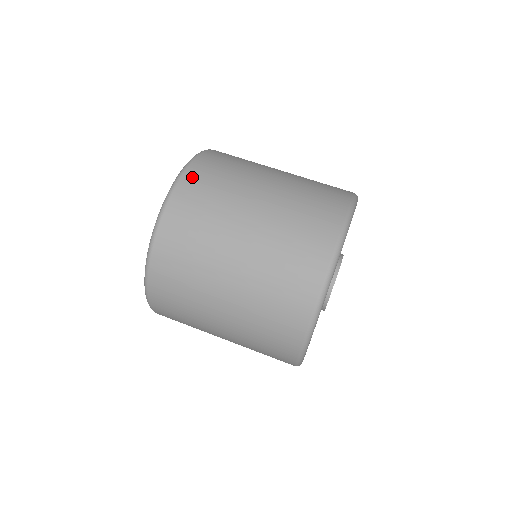
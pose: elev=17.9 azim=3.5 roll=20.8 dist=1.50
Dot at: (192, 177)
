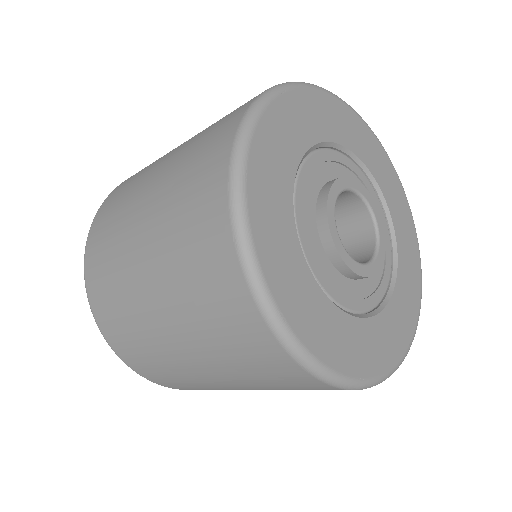
Dot at: (94, 232)
